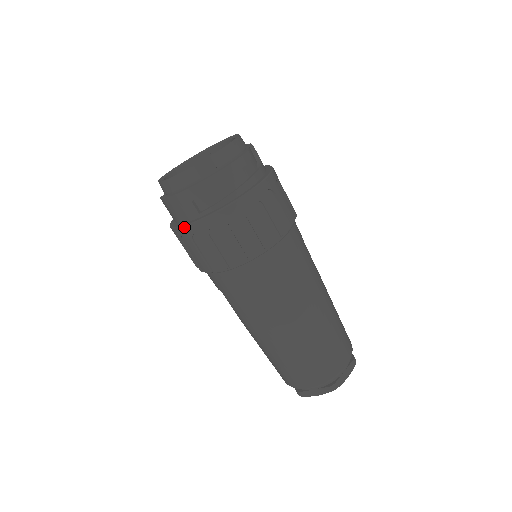
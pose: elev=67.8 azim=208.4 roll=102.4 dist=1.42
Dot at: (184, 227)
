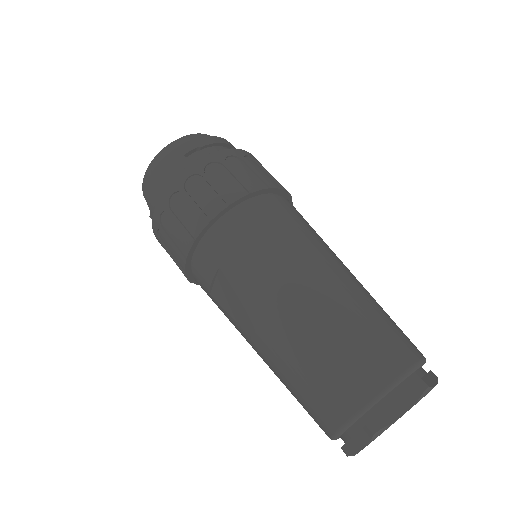
Dot at: (175, 178)
